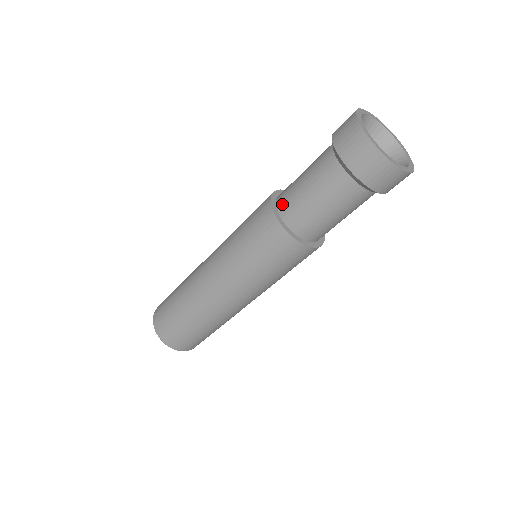
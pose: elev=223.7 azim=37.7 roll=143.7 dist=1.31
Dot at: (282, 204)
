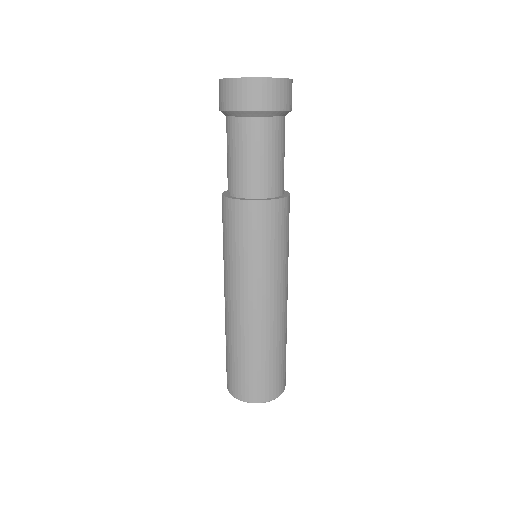
Dot at: occluded
